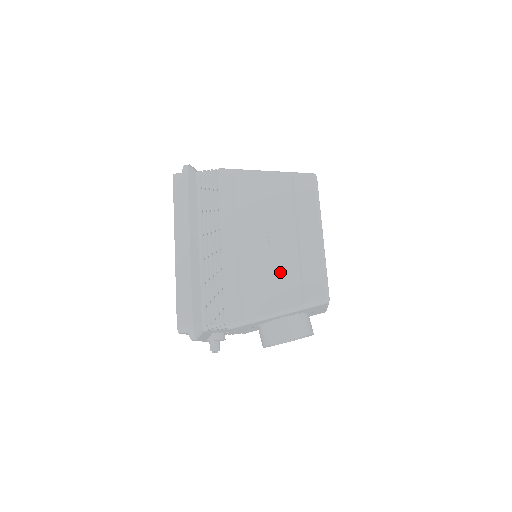
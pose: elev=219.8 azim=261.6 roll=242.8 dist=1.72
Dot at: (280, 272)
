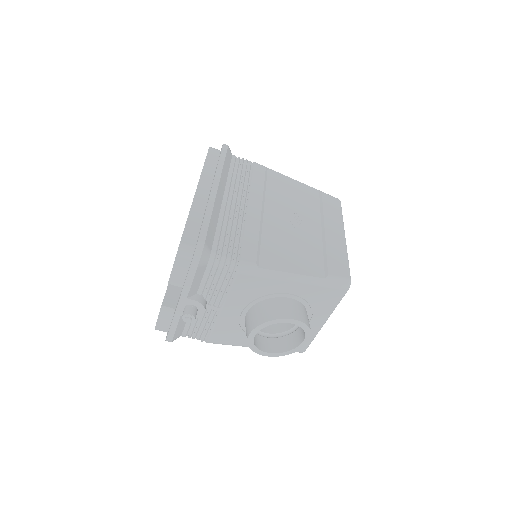
Dot at: (303, 246)
